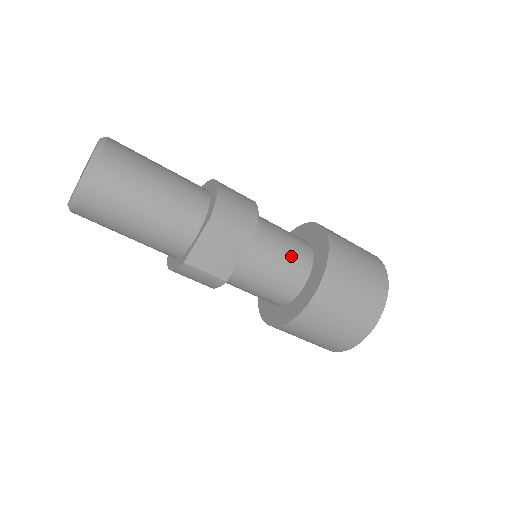
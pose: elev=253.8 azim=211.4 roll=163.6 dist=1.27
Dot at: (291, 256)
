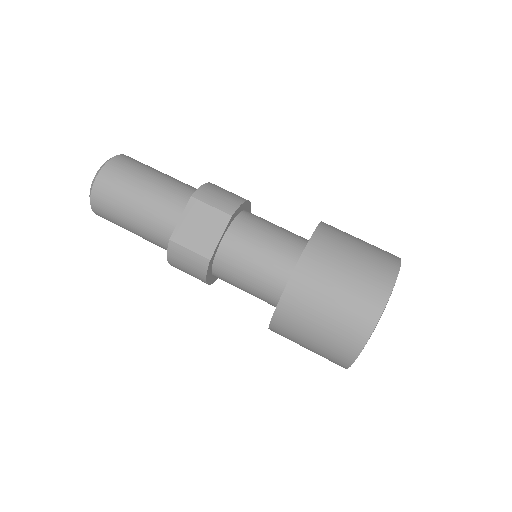
Dot at: (280, 240)
